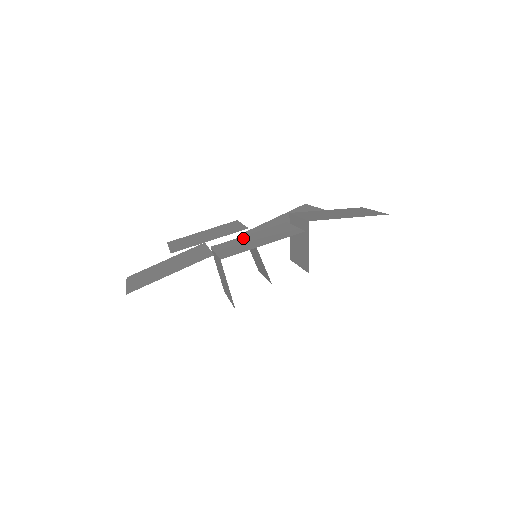
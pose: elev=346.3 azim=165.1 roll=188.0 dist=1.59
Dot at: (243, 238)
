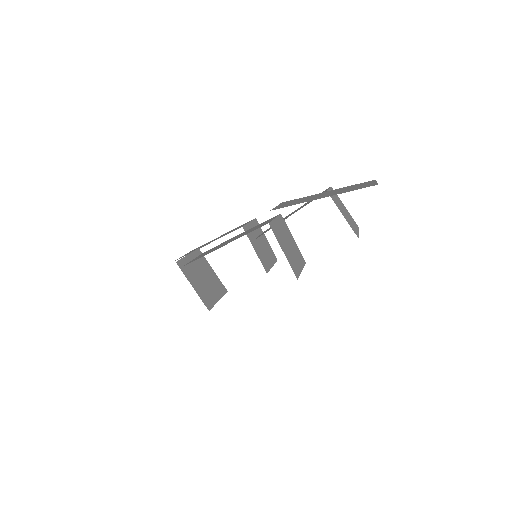
Dot at: occluded
